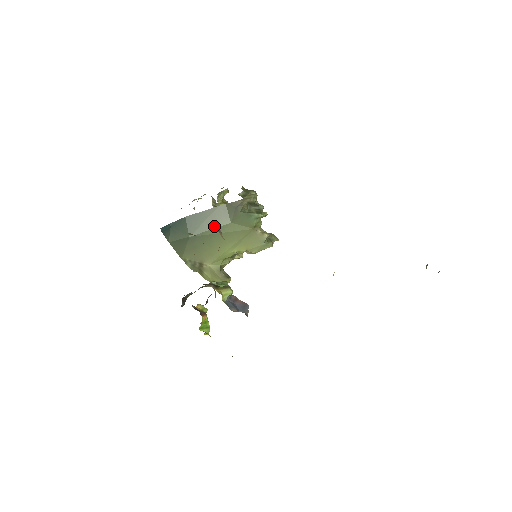
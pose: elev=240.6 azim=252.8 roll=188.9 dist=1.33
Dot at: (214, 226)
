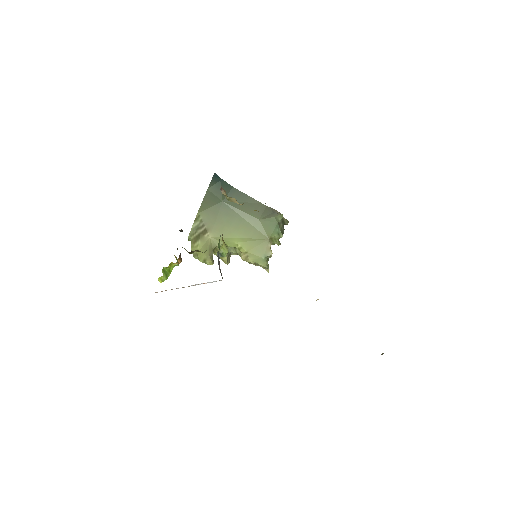
Dot at: occluded
